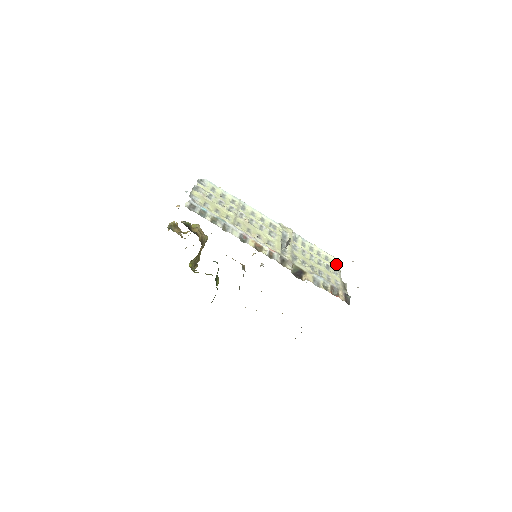
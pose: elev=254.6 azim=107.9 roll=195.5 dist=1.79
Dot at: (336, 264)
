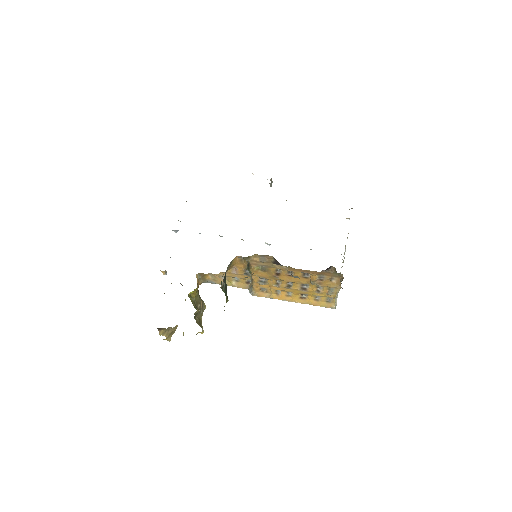
Dot at: occluded
